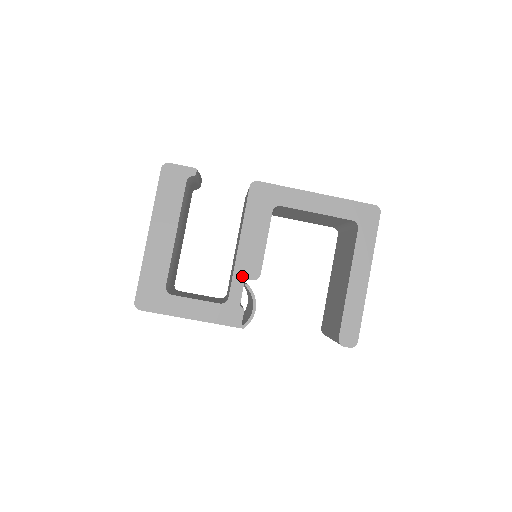
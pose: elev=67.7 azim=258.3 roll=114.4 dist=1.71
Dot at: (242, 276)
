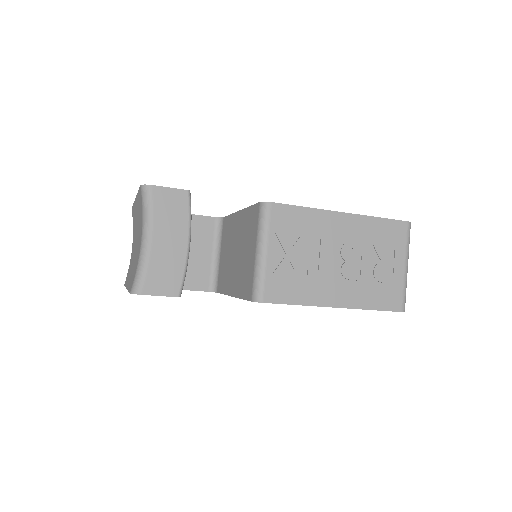
Dot at: occluded
